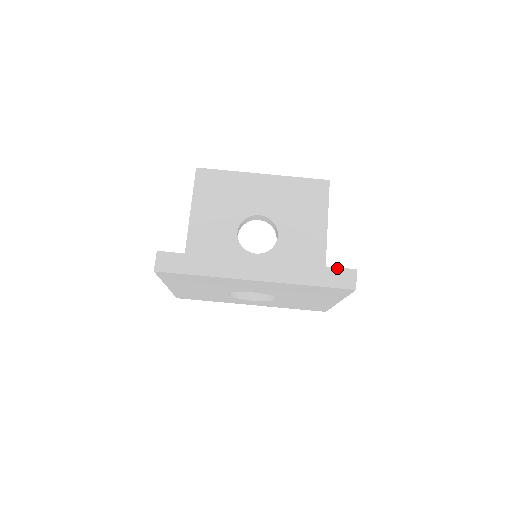
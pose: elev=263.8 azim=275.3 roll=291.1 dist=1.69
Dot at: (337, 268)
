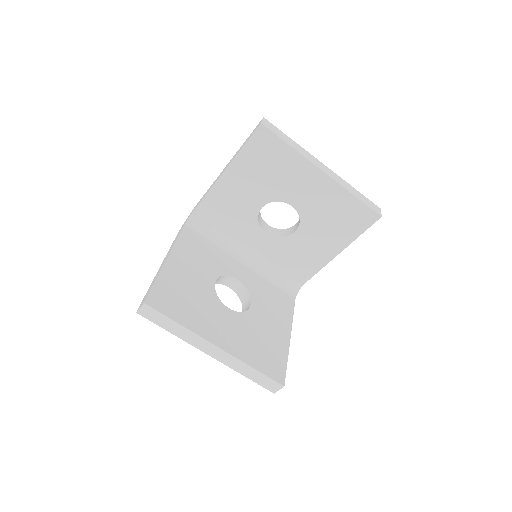
Dot at: (271, 379)
